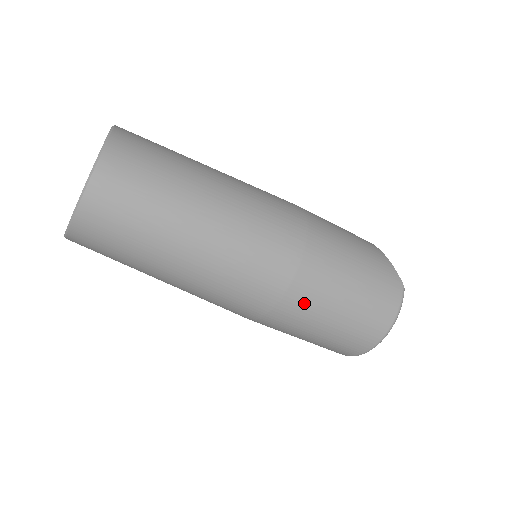
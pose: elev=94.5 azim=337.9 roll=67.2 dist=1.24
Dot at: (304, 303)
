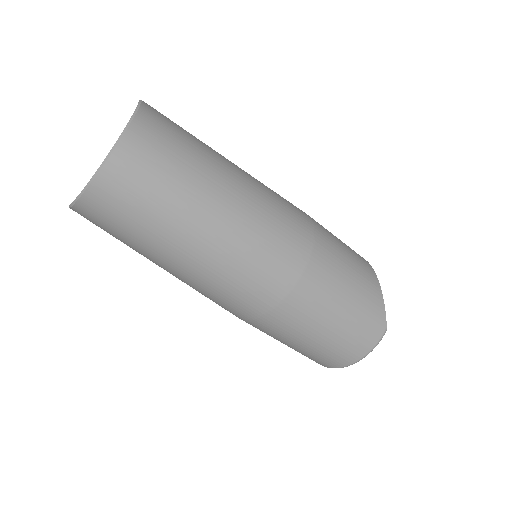
Dot at: (282, 325)
